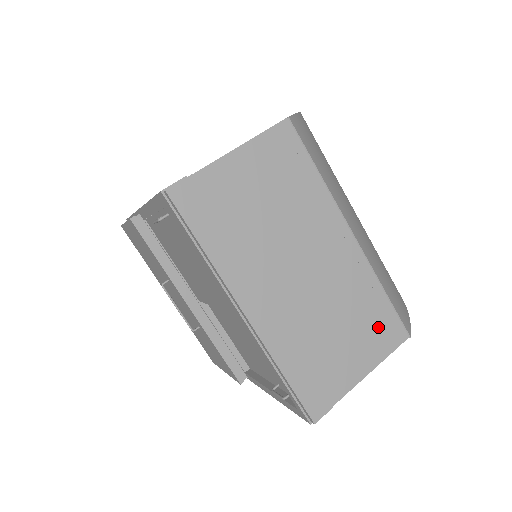
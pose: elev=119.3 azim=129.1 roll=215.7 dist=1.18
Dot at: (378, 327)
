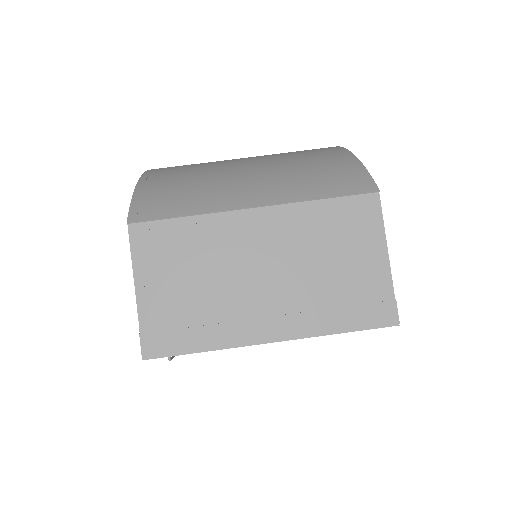
Dot at: (351, 220)
